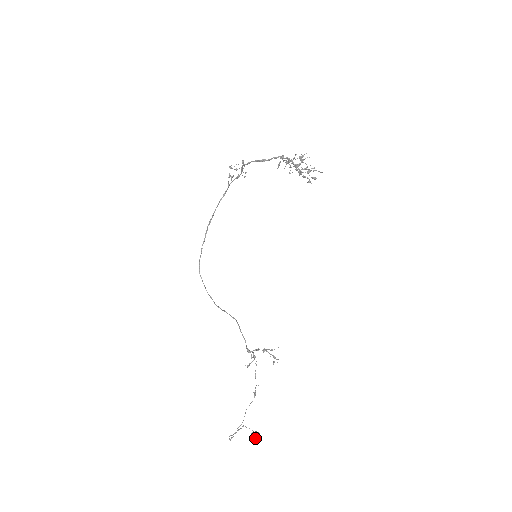
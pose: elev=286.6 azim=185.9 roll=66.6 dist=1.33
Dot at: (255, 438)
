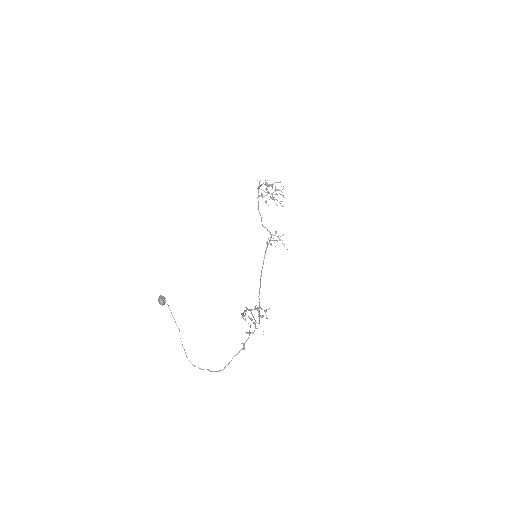
Dot at: (158, 298)
